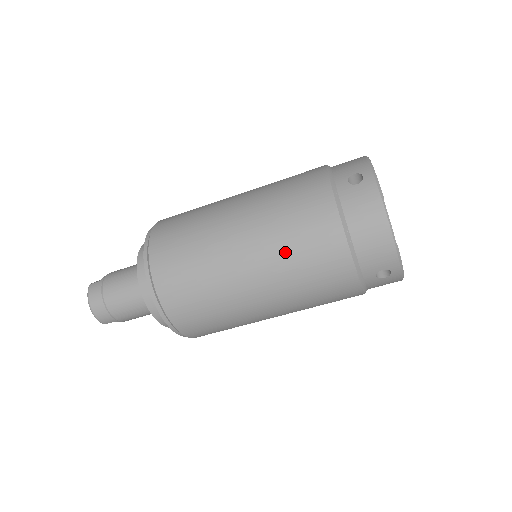
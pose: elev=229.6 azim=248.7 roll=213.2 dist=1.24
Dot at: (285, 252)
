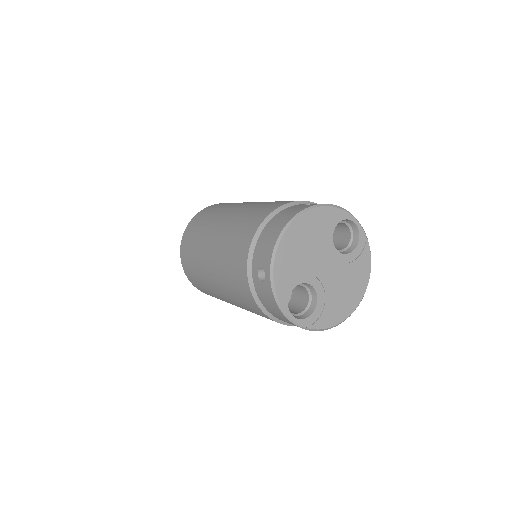
Dot at: (240, 305)
